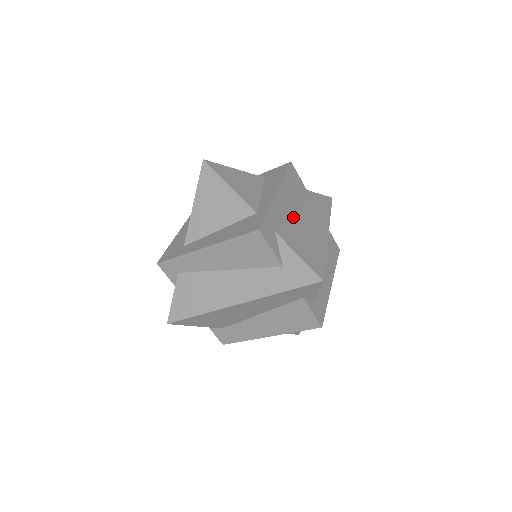
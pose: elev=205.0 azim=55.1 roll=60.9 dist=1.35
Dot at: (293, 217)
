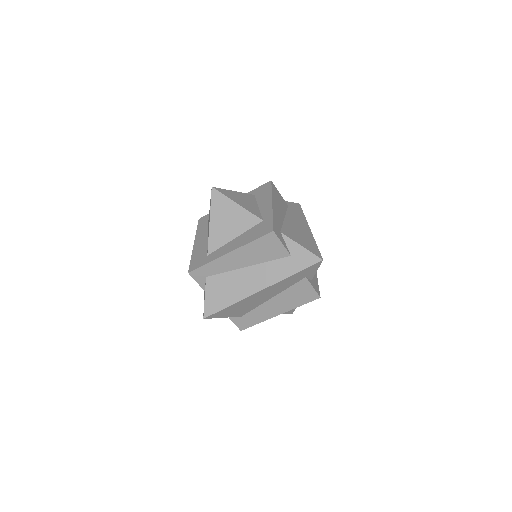
Dot at: (285, 220)
